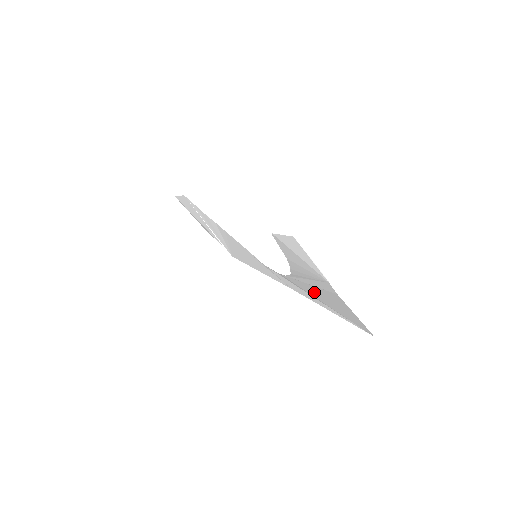
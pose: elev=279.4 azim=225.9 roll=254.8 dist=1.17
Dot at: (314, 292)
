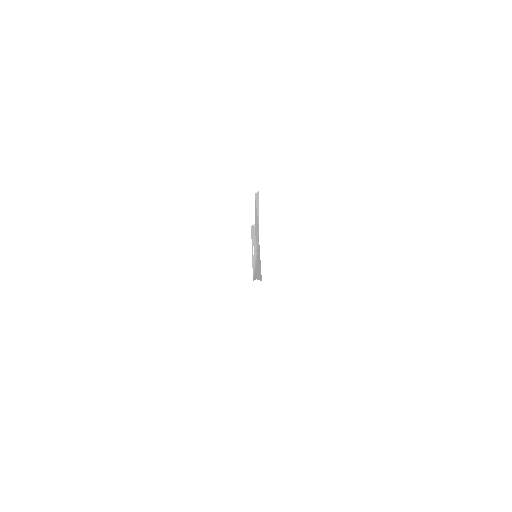
Dot at: (258, 260)
